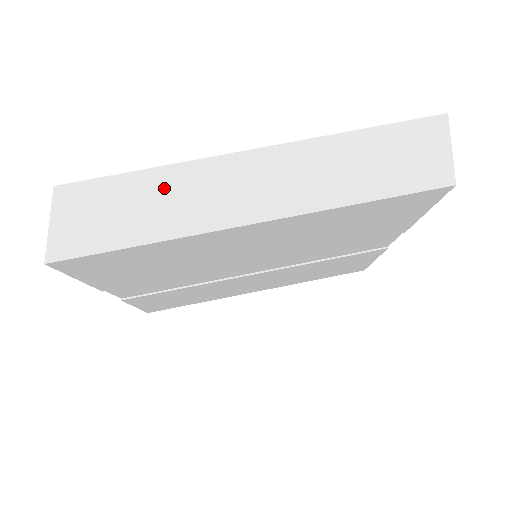
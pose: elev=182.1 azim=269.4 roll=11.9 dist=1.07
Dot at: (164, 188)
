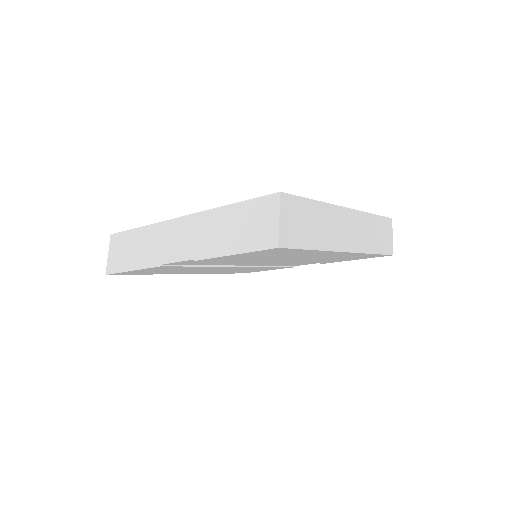
Dot at: (321, 216)
